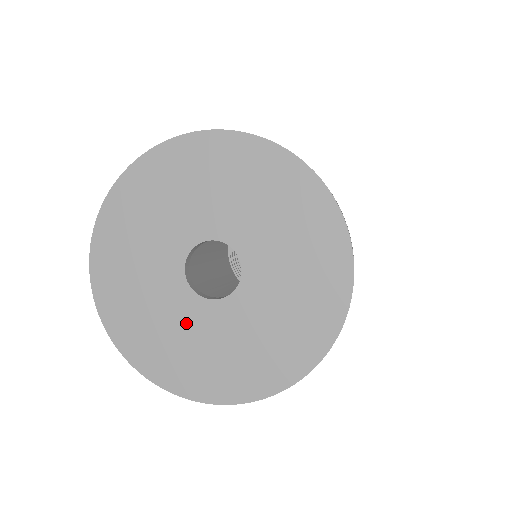
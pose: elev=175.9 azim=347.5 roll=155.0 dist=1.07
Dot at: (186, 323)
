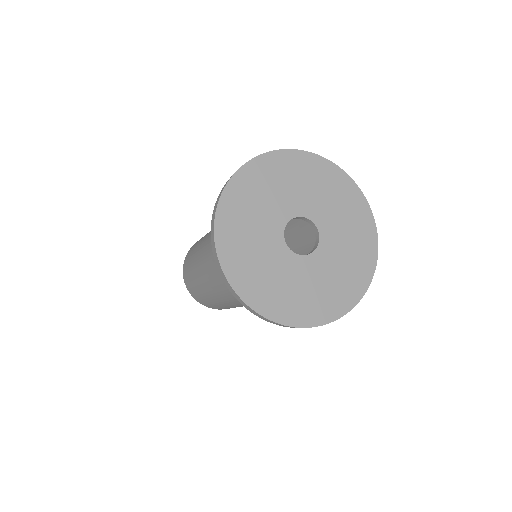
Dot at: (276, 264)
